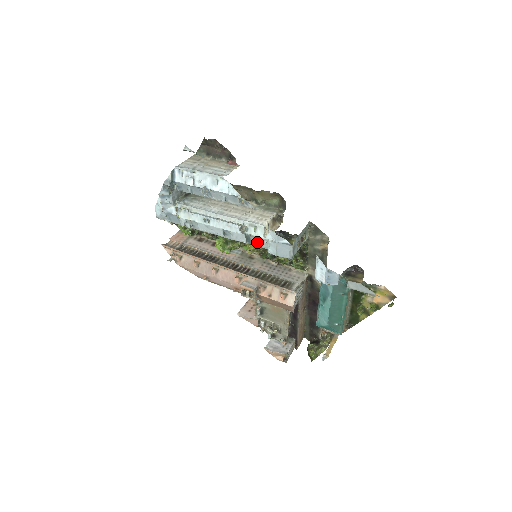
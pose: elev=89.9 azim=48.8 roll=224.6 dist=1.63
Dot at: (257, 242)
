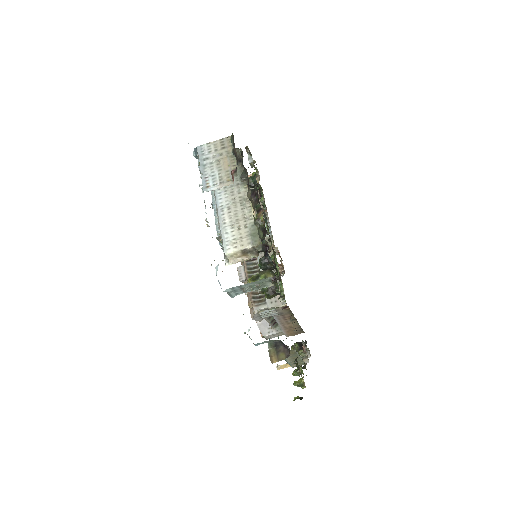
Dot at: occluded
